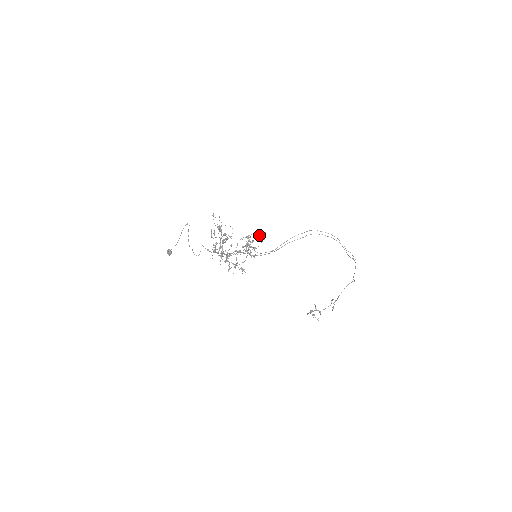
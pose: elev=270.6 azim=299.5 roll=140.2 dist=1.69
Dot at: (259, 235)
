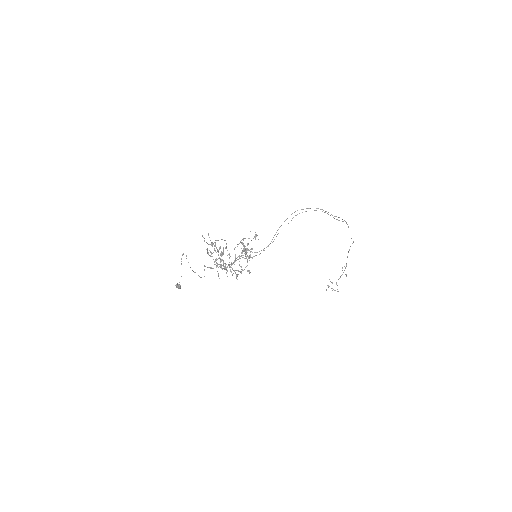
Dot at: occluded
